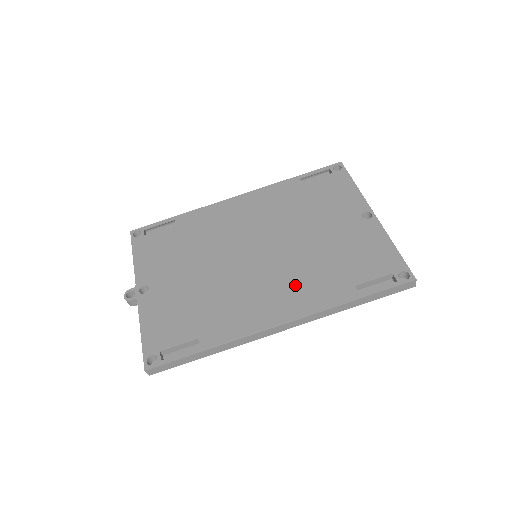
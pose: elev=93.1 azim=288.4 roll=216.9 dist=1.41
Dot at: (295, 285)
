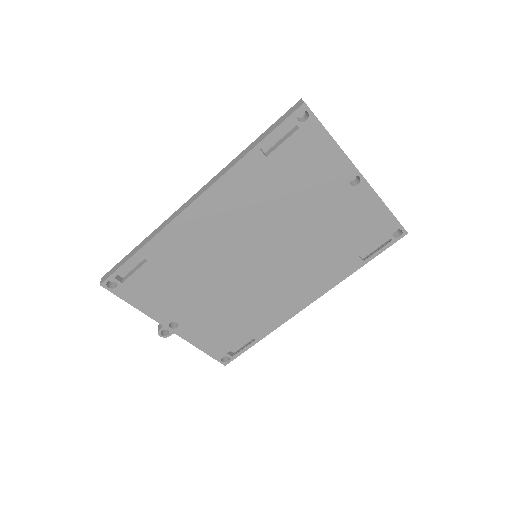
Dot at: (309, 274)
